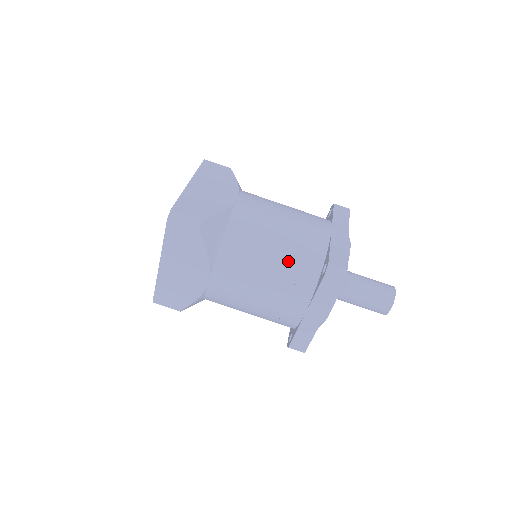
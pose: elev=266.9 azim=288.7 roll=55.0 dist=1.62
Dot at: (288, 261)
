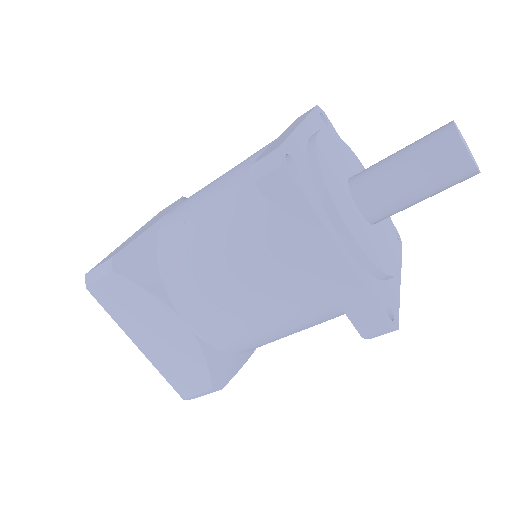
Dot at: (312, 324)
